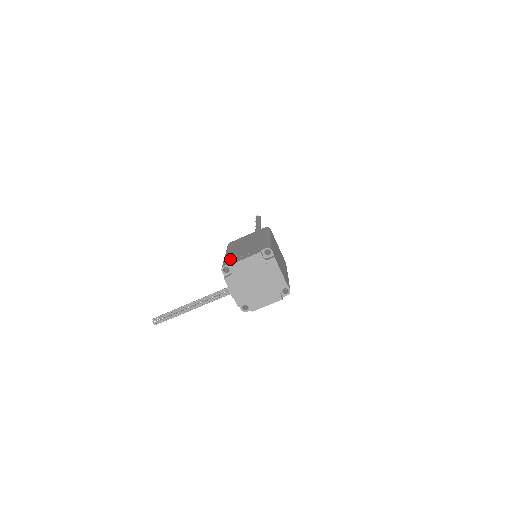
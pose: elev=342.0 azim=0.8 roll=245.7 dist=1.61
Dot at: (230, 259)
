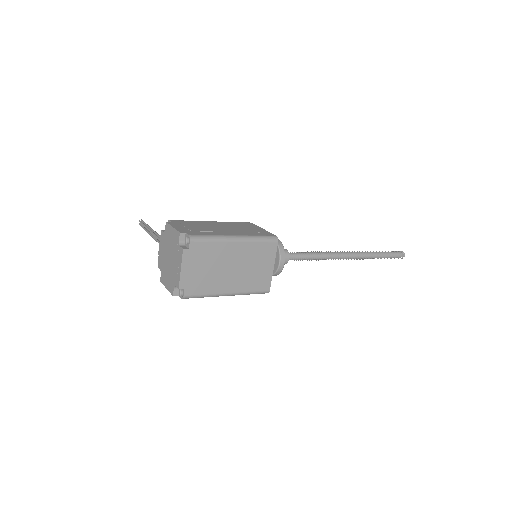
Dot at: (186, 222)
